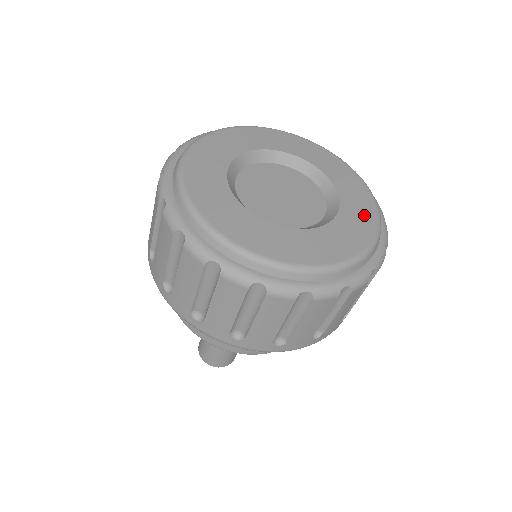
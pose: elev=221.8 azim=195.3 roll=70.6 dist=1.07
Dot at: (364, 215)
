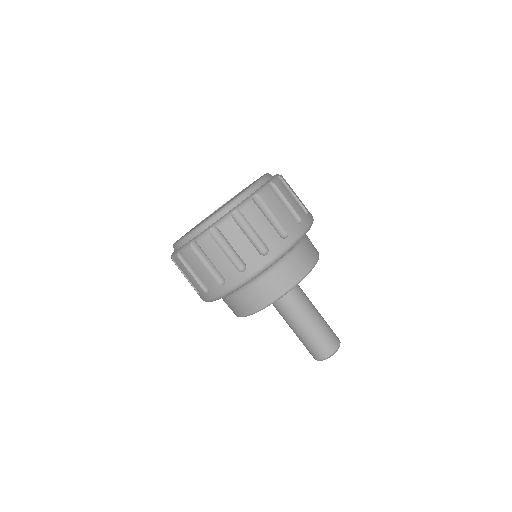
Dot at: occluded
